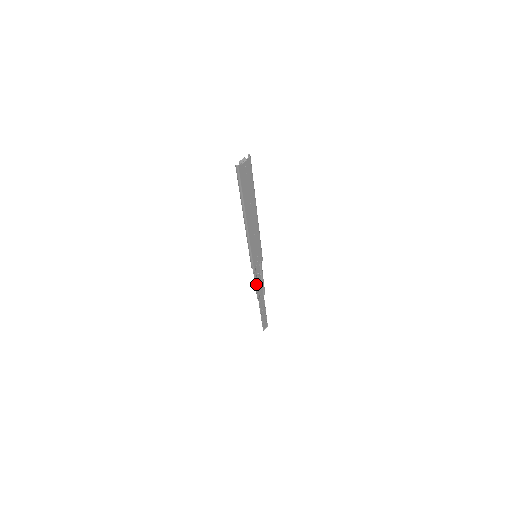
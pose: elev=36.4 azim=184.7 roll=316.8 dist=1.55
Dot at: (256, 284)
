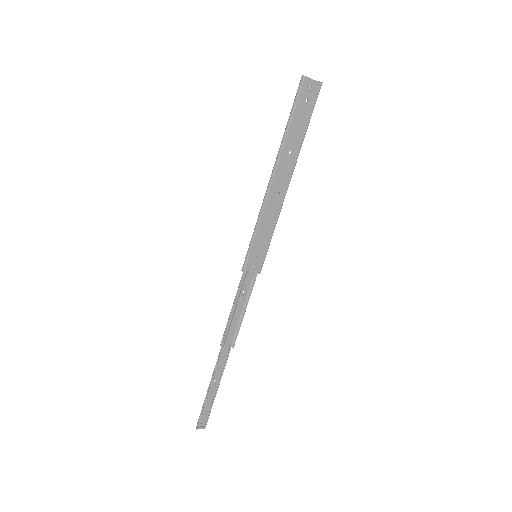
Dot at: (232, 310)
